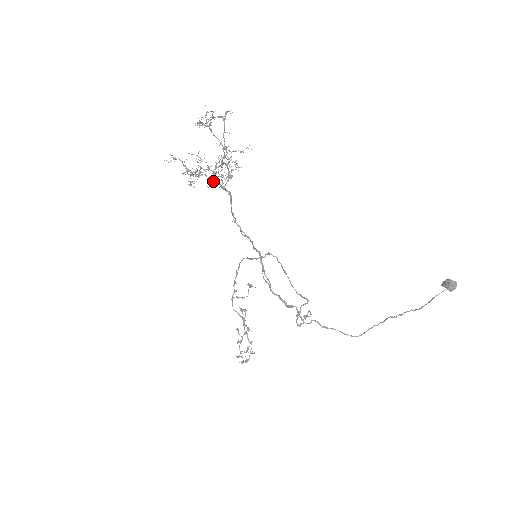
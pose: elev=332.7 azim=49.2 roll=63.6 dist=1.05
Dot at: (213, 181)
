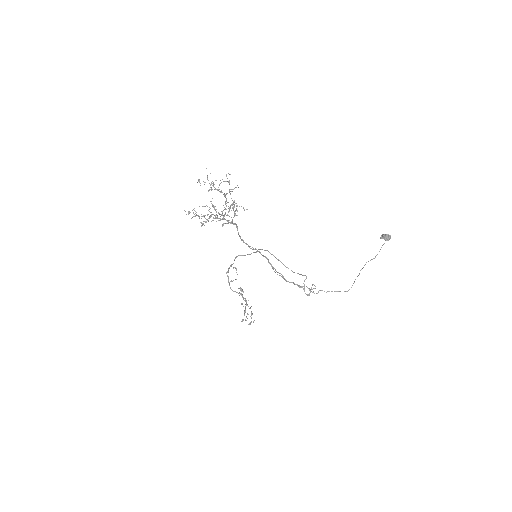
Dot at: (218, 218)
